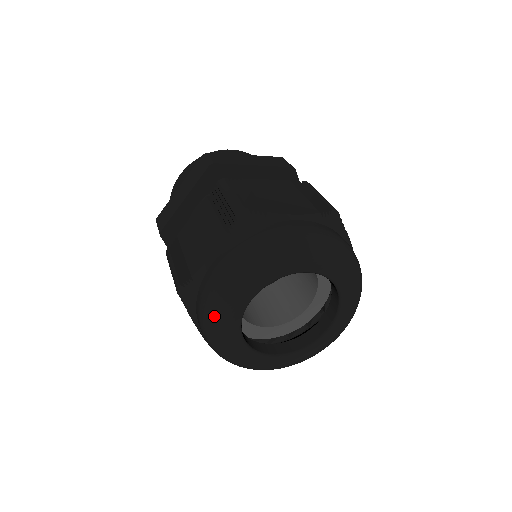
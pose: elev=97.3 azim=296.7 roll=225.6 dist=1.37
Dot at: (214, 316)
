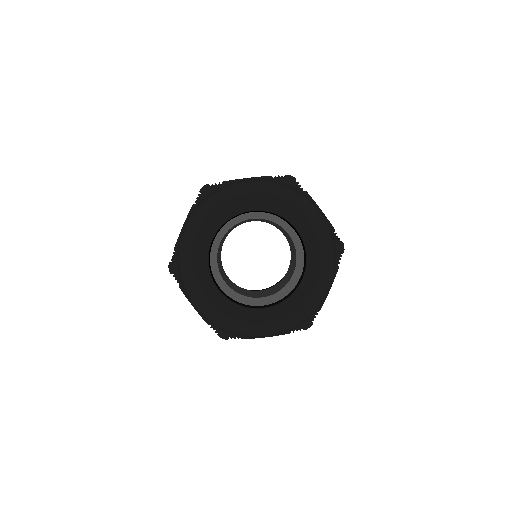
Dot at: (184, 265)
